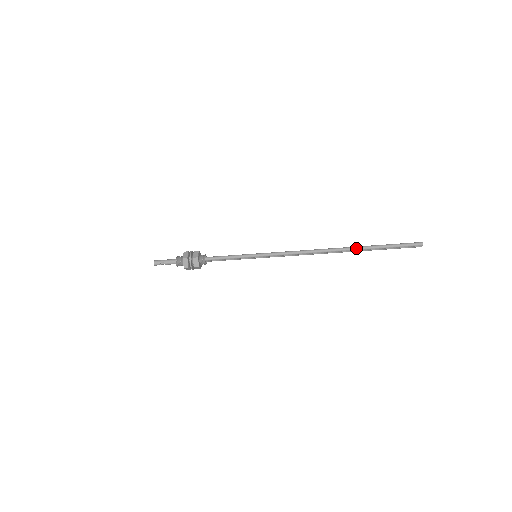
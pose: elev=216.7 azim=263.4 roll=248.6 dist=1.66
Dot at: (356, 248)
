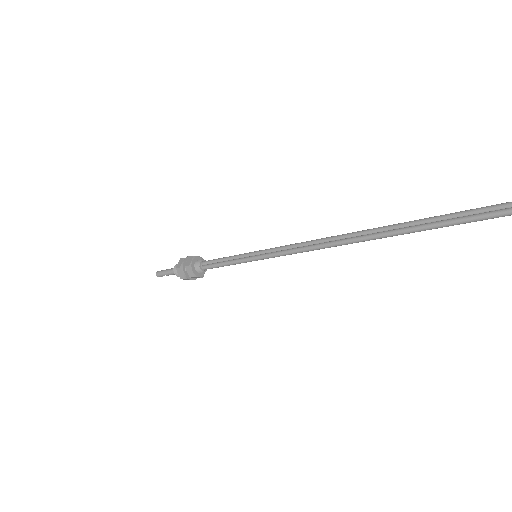
Dot at: (390, 236)
